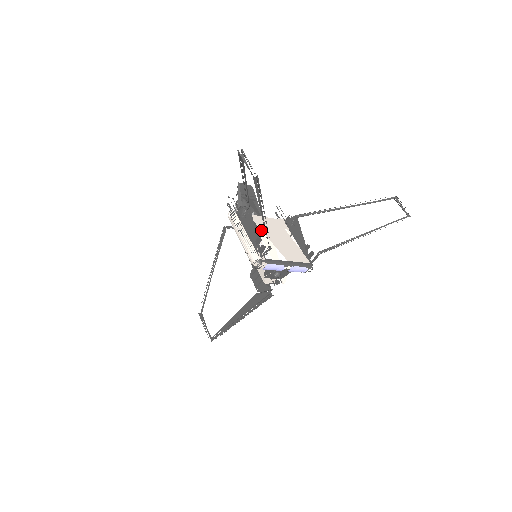
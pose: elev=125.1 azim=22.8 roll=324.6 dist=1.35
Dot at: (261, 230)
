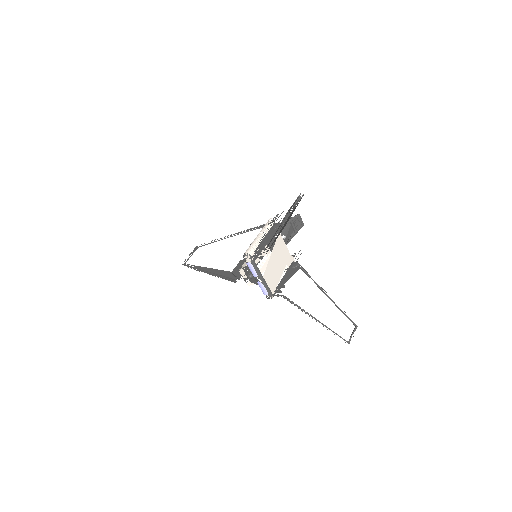
Dot at: occluded
